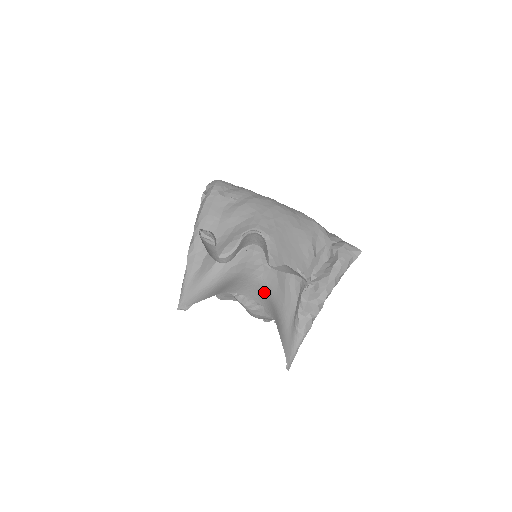
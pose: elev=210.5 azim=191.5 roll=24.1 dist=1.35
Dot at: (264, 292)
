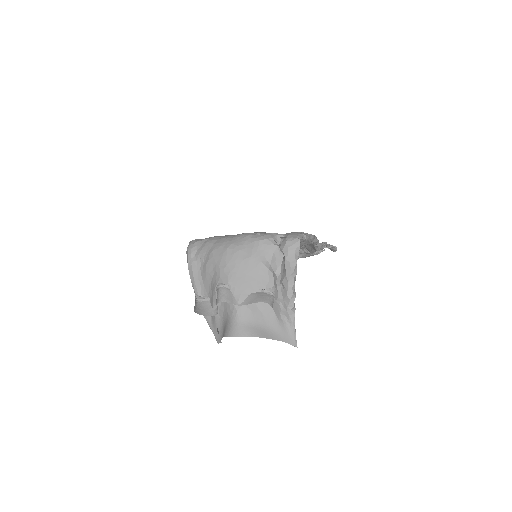
Dot at: (244, 325)
